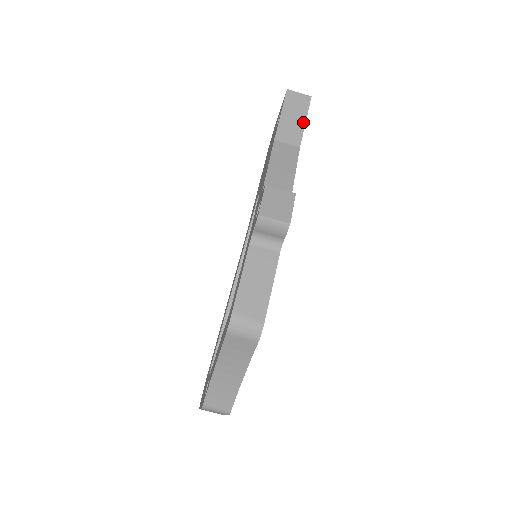
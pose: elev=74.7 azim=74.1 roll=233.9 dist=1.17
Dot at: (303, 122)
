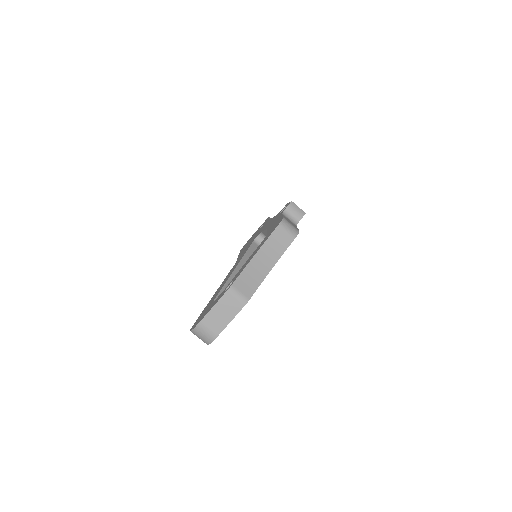
Dot at: occluded
